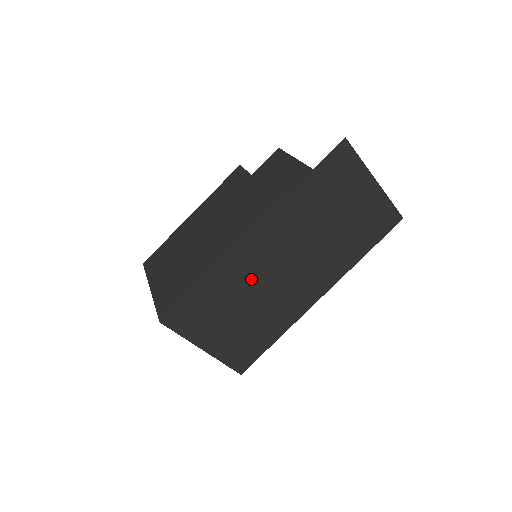
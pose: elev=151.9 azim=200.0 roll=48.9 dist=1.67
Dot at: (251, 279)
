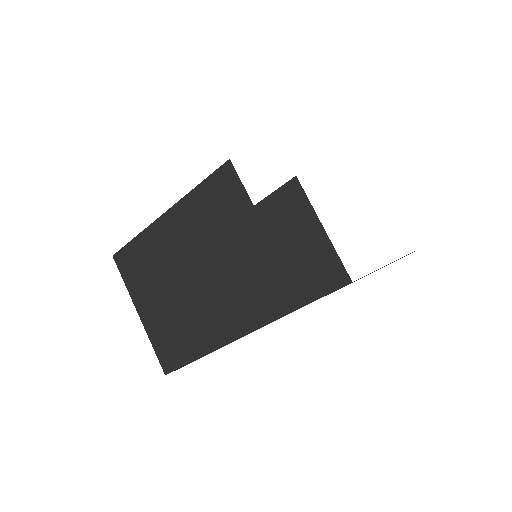
Dot at: occluded
